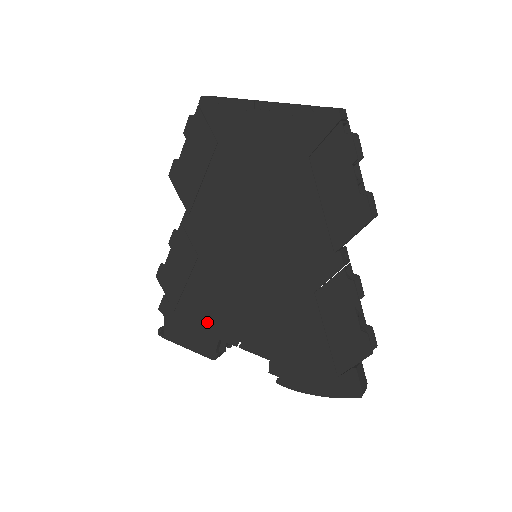
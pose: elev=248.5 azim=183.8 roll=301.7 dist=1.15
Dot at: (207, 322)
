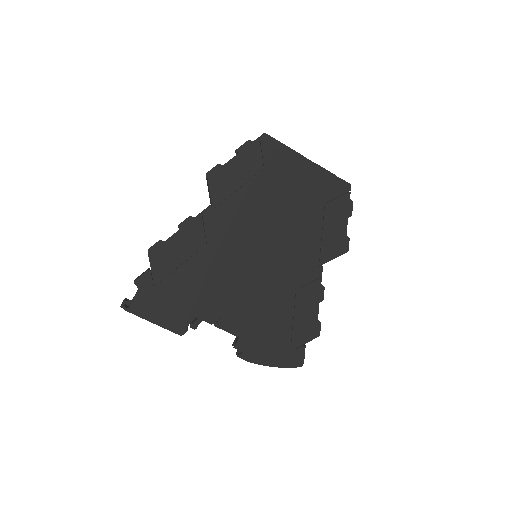
Dot at: (190, 300)
